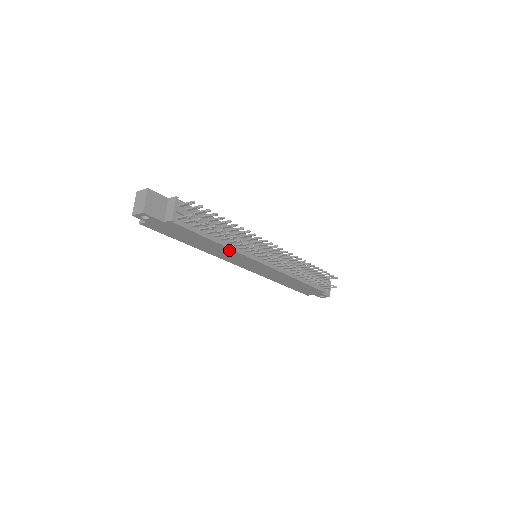
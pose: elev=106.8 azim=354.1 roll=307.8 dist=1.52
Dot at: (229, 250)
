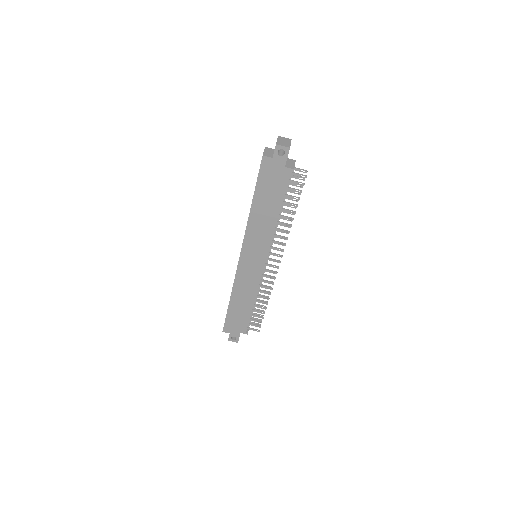
Dot at: (271, 229)
